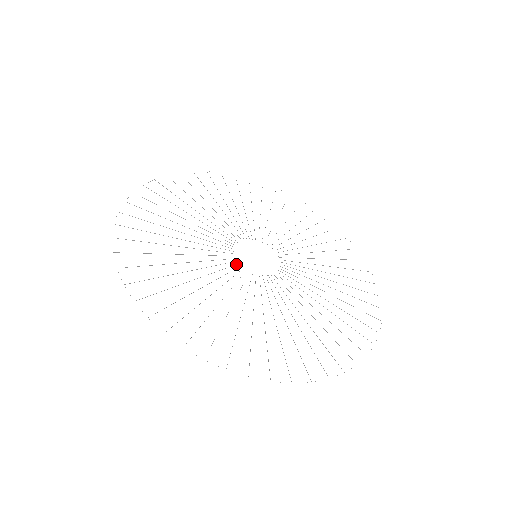
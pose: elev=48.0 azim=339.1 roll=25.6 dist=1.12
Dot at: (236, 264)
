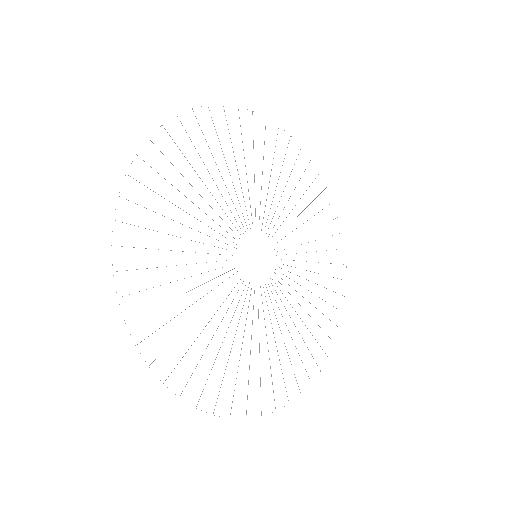
Dot at: occluded
